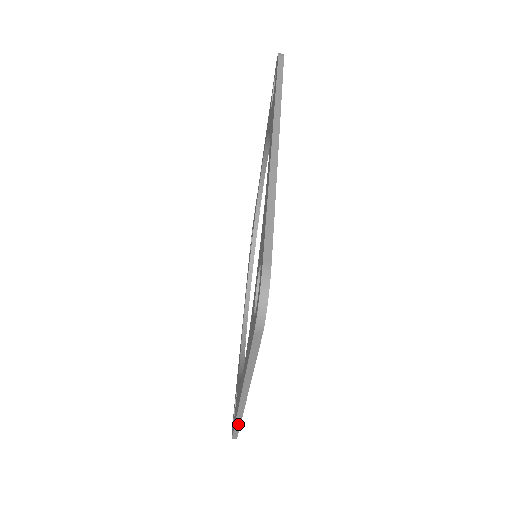
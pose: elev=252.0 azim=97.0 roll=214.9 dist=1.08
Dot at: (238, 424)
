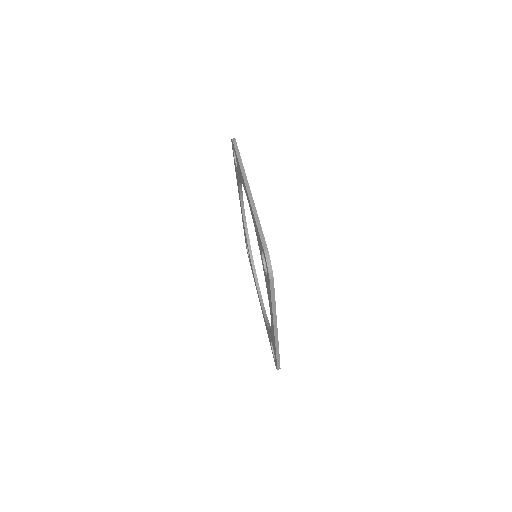
Dot at: (258, 221)
